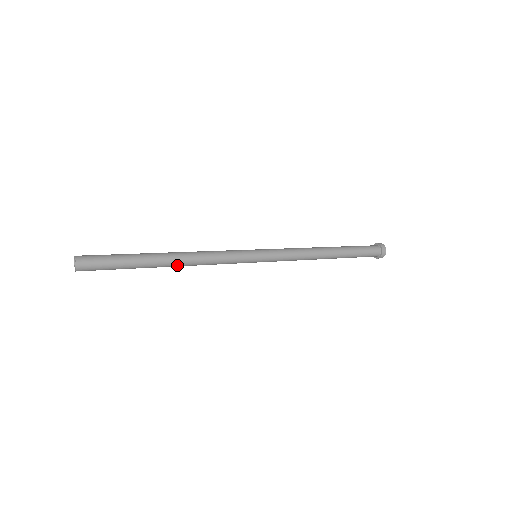
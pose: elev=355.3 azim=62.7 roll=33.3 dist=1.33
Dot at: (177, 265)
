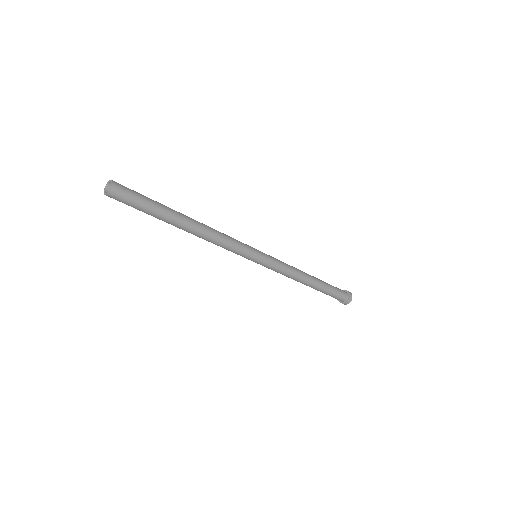
Dot at: (196, 228)
